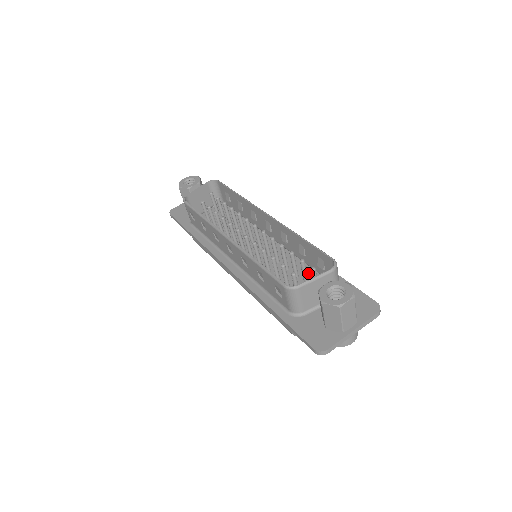
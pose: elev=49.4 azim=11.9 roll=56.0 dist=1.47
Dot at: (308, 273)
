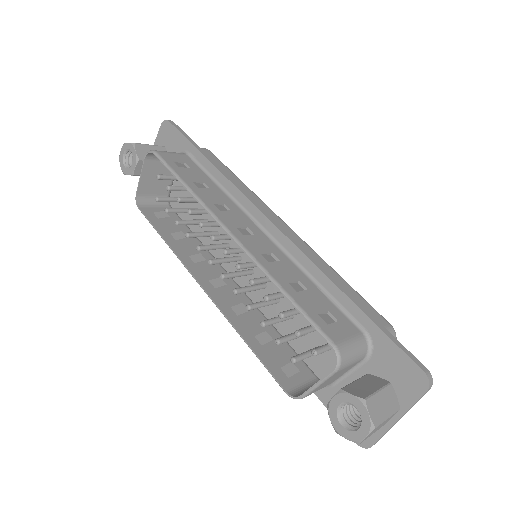
Dot at: occluded
